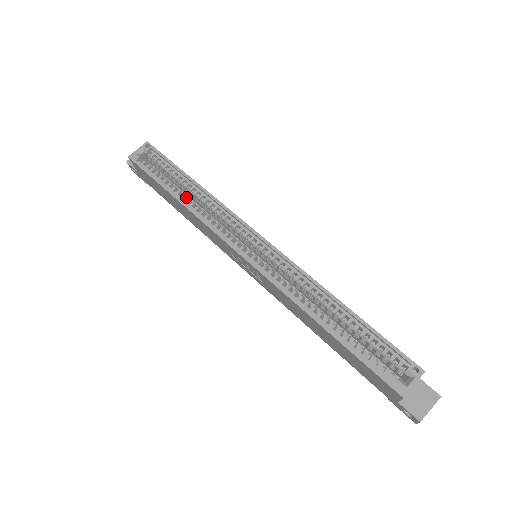
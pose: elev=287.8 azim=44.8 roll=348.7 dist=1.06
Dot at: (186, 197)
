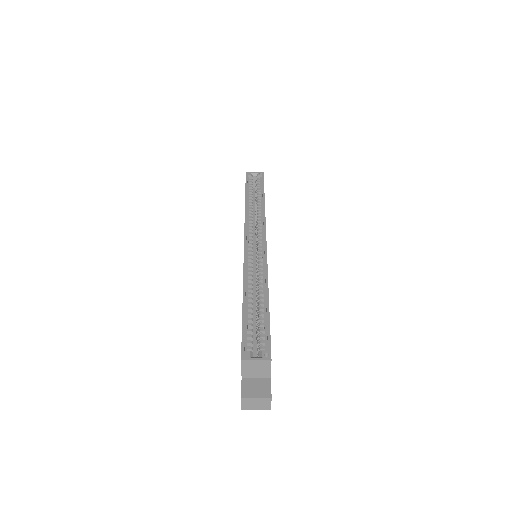
Dot at: (252, 205)
